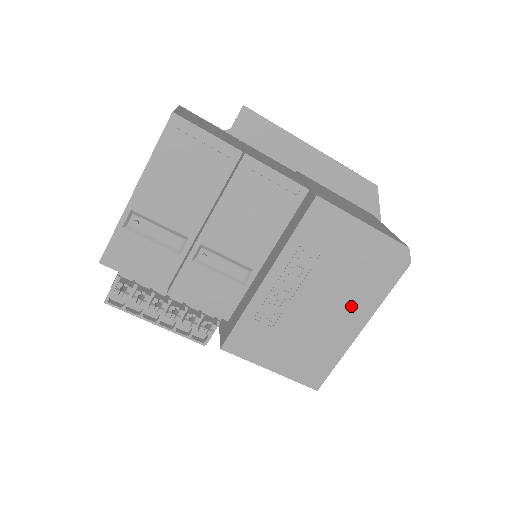
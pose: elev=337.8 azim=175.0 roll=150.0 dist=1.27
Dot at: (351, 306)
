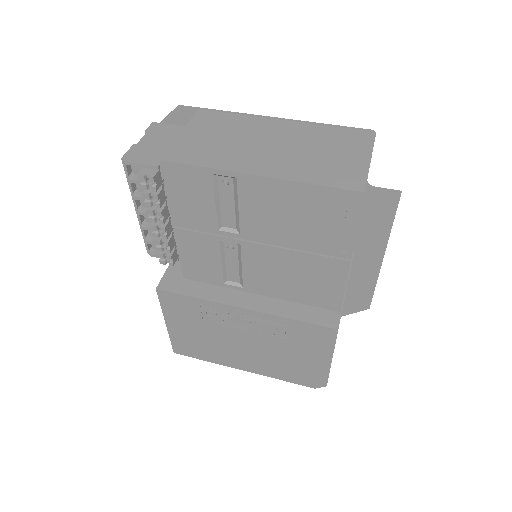
Dot at: (257, 362)
